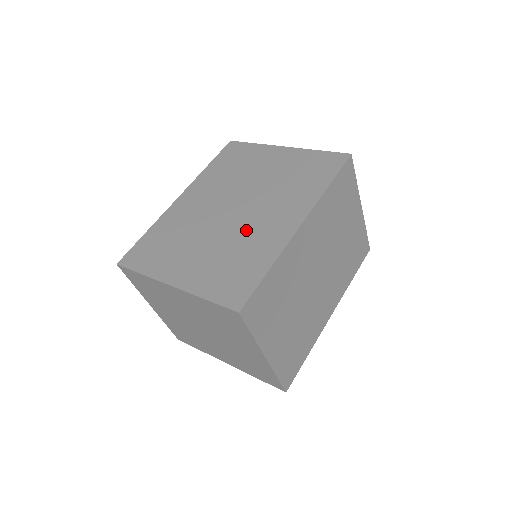
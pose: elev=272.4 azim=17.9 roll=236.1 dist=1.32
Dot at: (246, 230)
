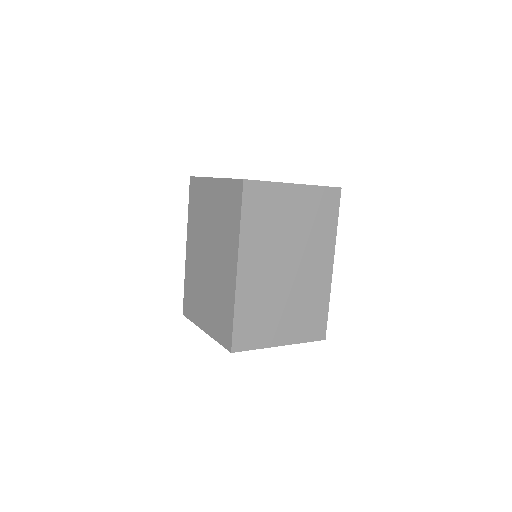
Dot at: (217, 278)
